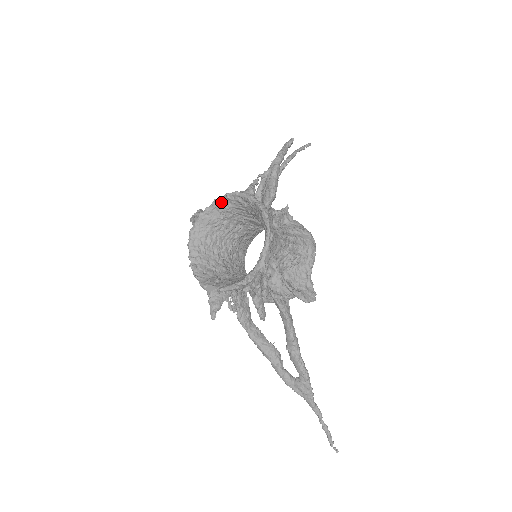
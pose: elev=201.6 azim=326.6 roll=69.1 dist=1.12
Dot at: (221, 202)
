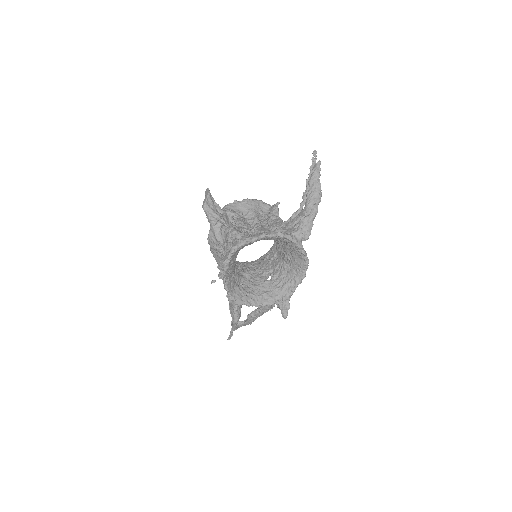
Dot at: (272, 237)
